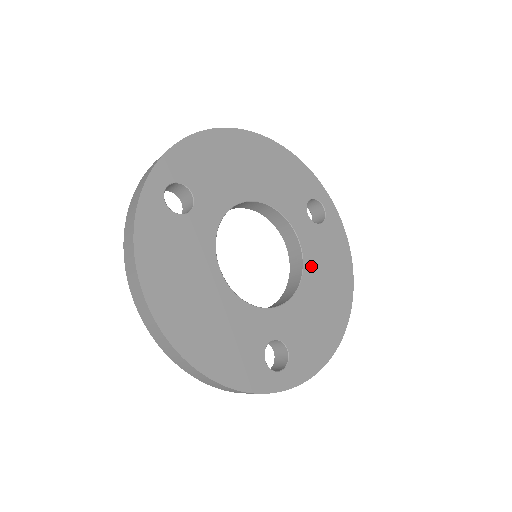
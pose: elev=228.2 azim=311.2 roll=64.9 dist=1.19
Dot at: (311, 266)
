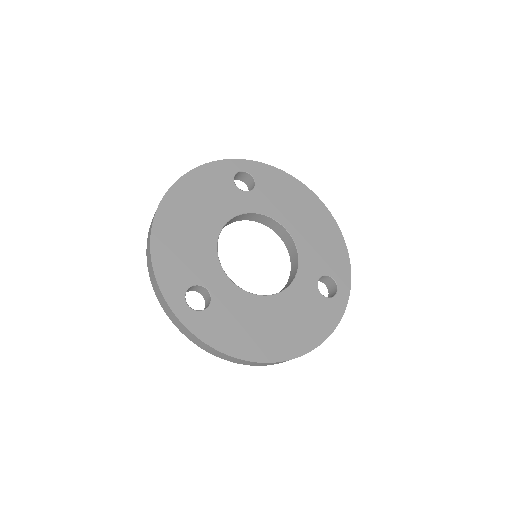
Dot at: (285, 300)
